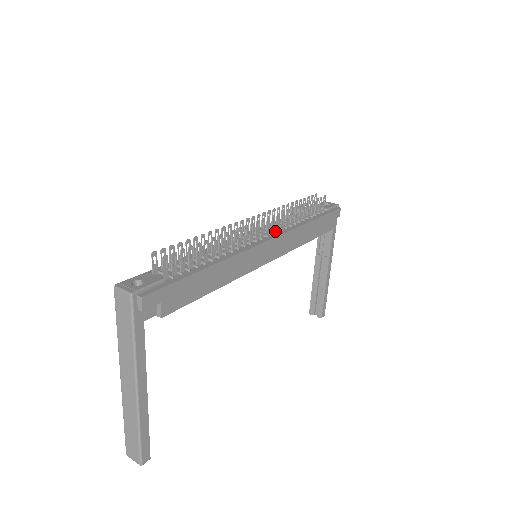
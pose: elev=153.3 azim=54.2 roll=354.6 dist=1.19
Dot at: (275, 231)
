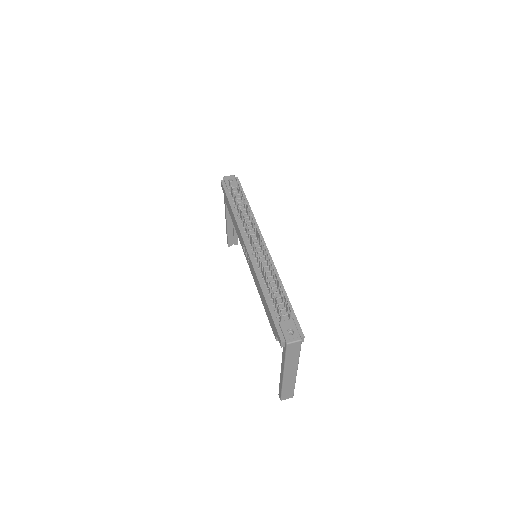
Dot at: (256, 234)
